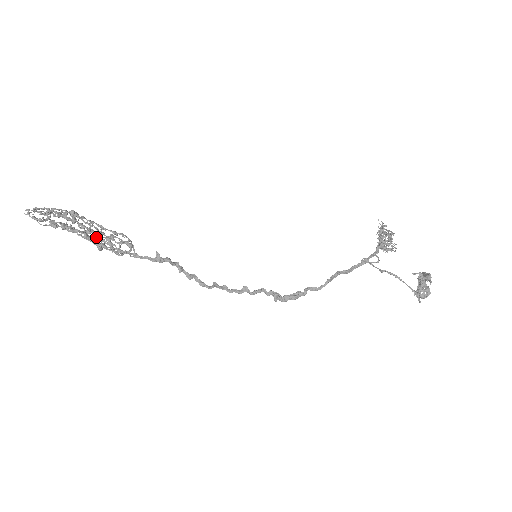
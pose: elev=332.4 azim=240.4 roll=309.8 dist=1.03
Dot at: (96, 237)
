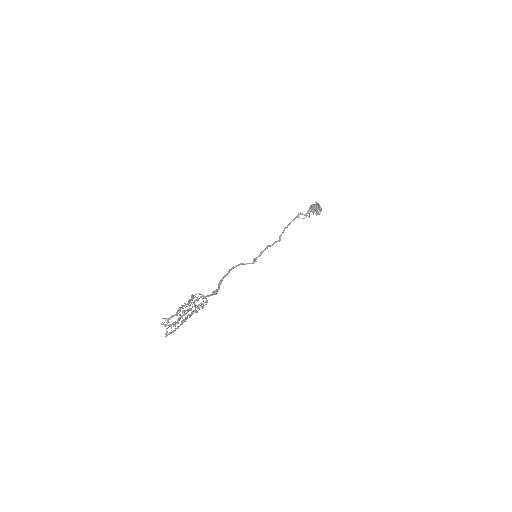
Dot at: occluded
